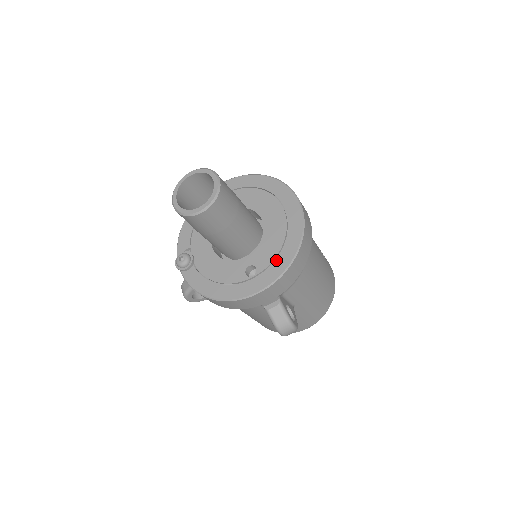
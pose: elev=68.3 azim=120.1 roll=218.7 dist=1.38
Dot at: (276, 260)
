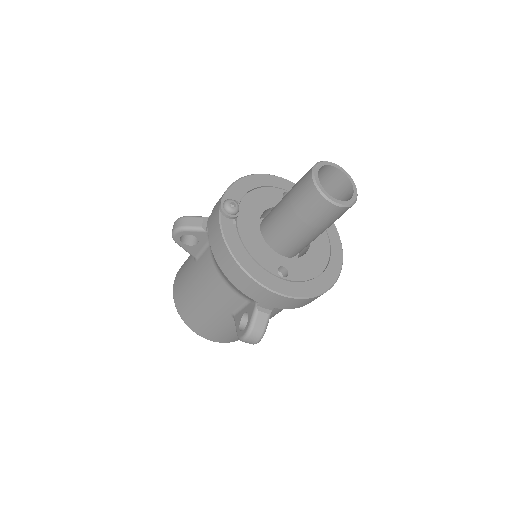
Dot at: (307, 283)
